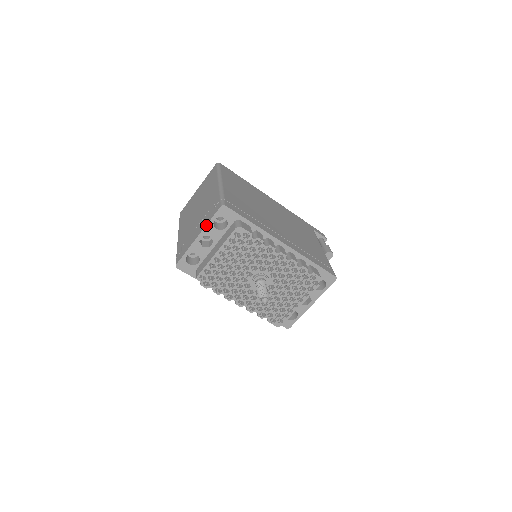
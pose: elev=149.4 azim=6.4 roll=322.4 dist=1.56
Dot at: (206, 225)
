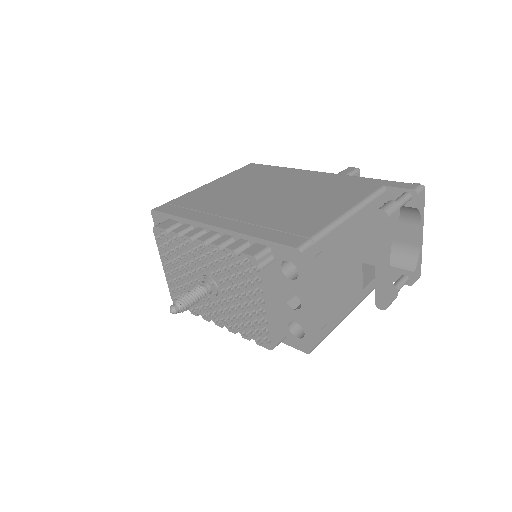
Dot at: occluded
